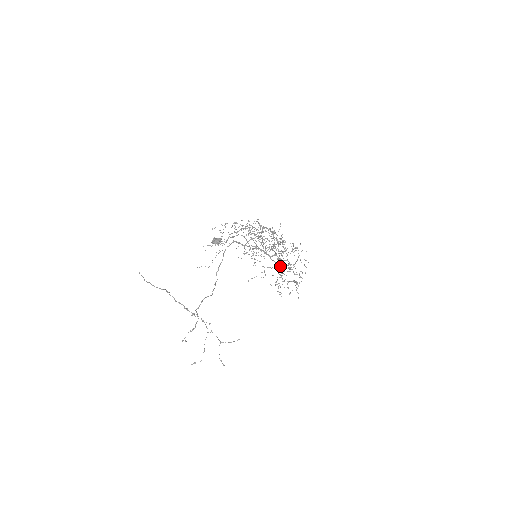
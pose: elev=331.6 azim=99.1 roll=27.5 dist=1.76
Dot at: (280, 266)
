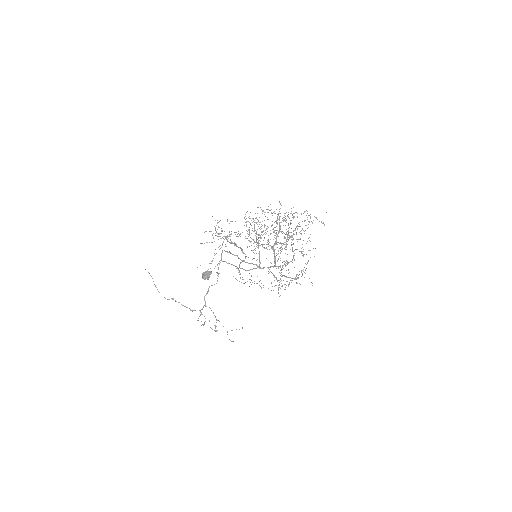
Dot at: occluded
